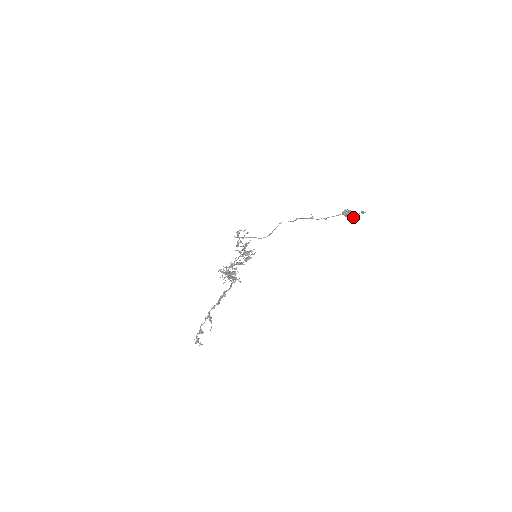
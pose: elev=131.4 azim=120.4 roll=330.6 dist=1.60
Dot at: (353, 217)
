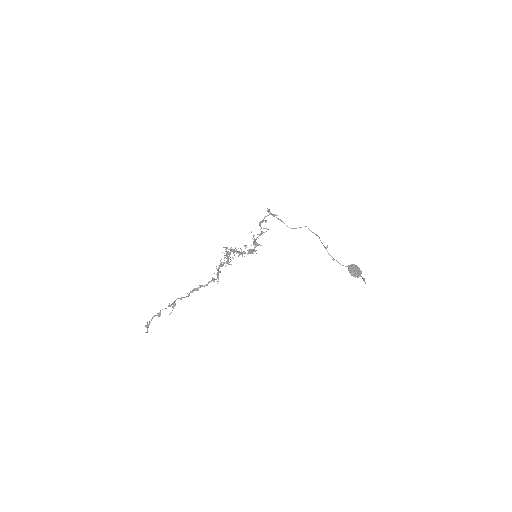
Dot at: occluded
